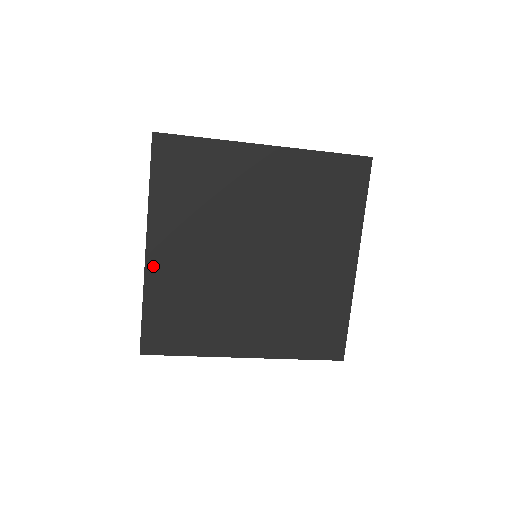
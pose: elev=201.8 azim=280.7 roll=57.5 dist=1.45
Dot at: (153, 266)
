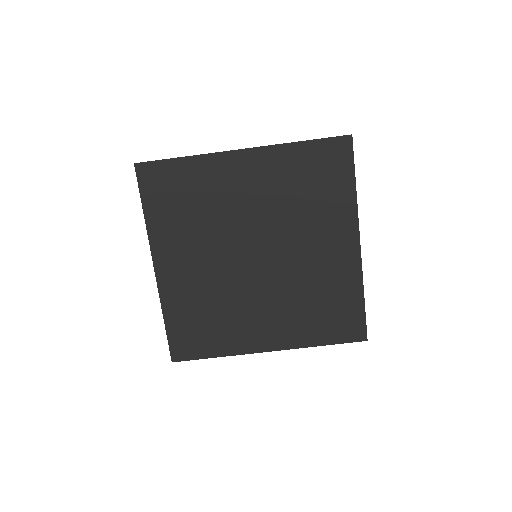
Dot at: (164, 283)
